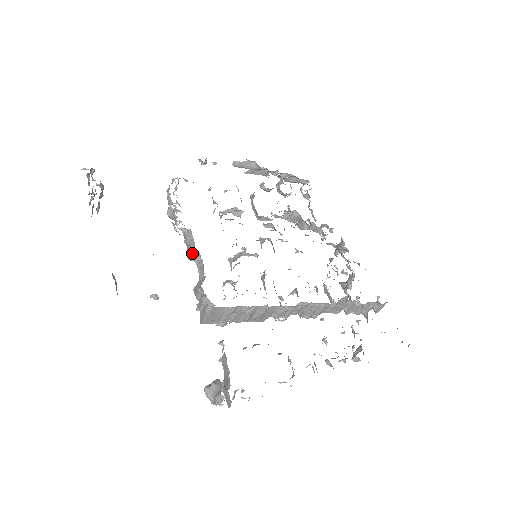
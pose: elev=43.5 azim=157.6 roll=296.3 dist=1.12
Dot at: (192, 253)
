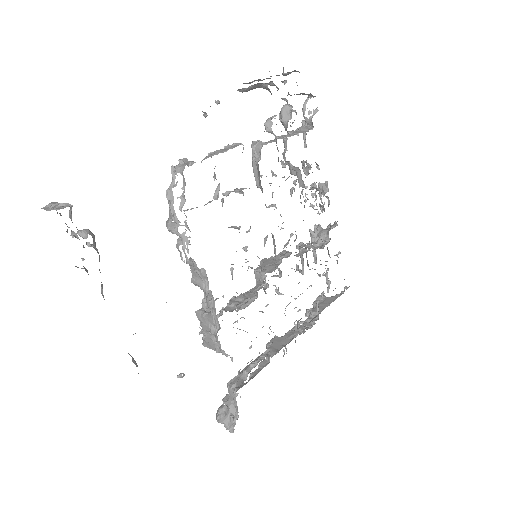
Dot at: (202, 289)
